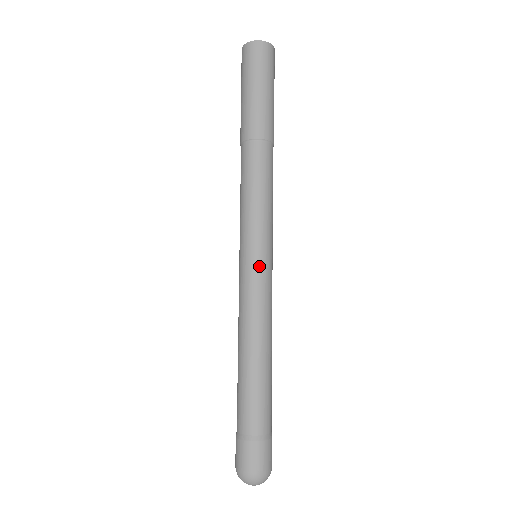
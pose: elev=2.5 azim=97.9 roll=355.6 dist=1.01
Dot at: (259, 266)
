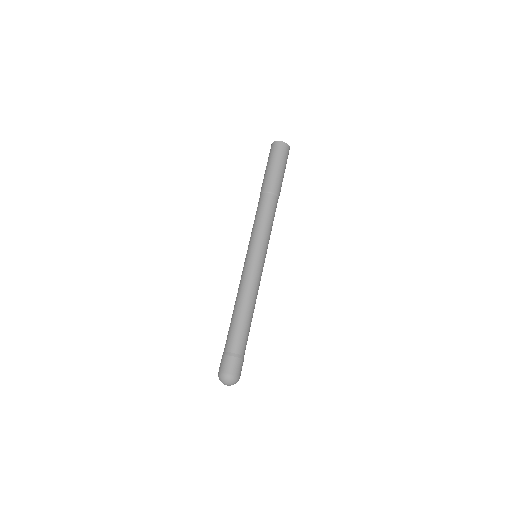
Dot at: (254, 259)
